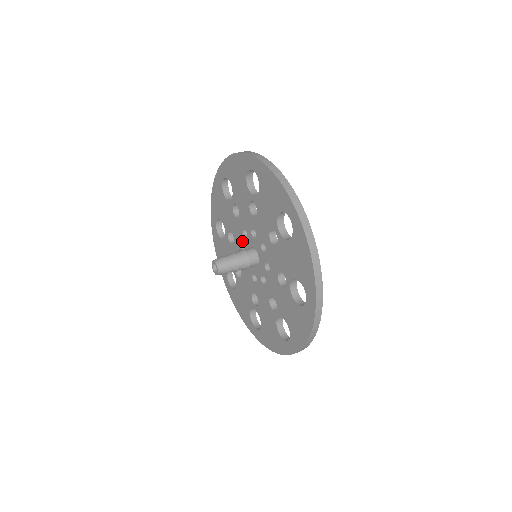
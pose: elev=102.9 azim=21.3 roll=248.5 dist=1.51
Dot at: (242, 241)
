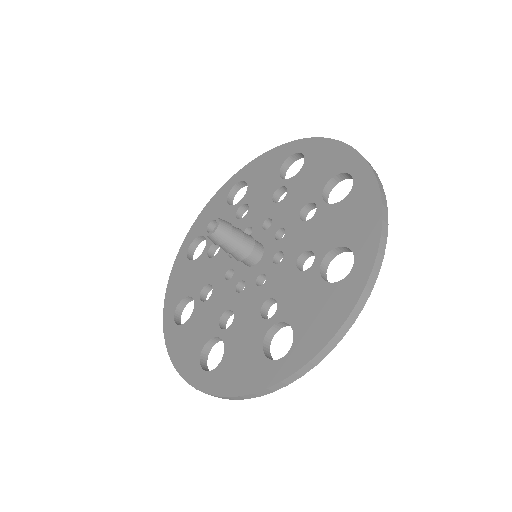
Dot at: (254, 227)
